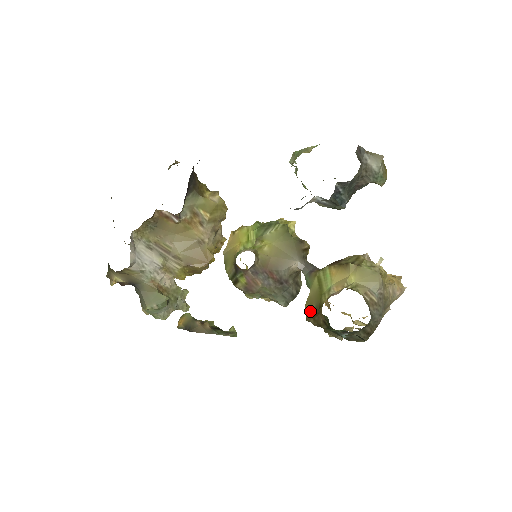
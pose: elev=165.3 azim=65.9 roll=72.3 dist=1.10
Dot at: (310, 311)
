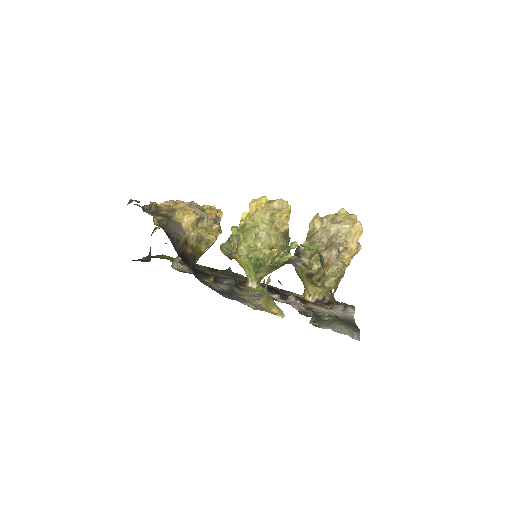
Dot at: occluded
